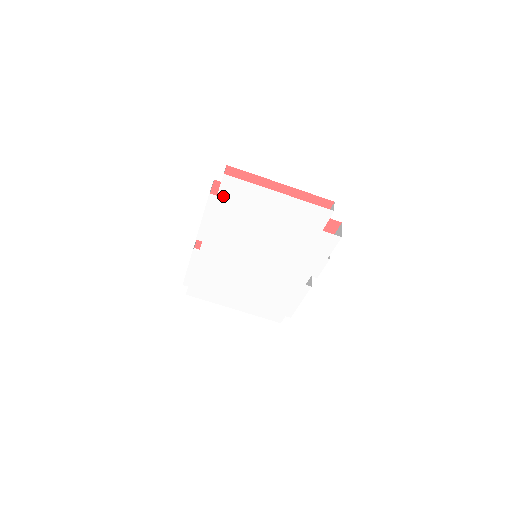
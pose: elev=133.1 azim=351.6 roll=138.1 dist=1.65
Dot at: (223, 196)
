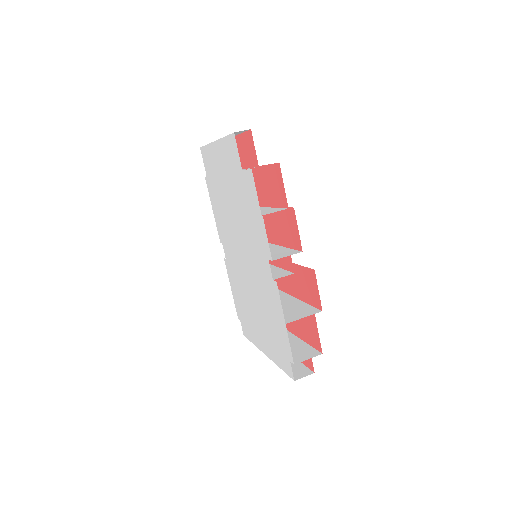
Dot at: (208, 174)
